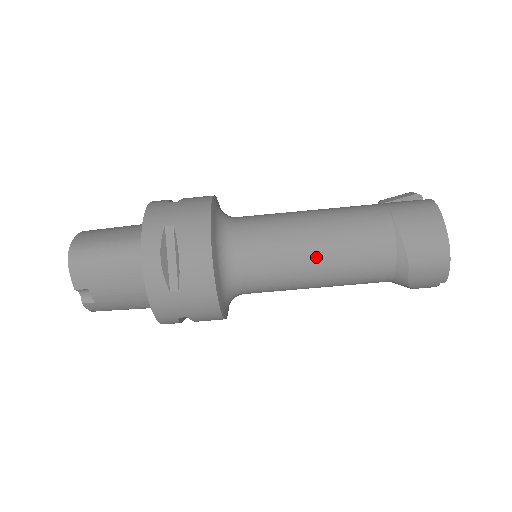
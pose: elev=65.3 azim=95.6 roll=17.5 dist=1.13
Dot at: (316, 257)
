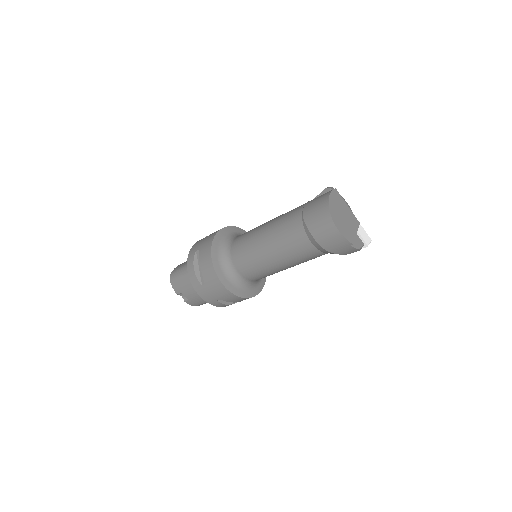
Dot at: (266, 248)
